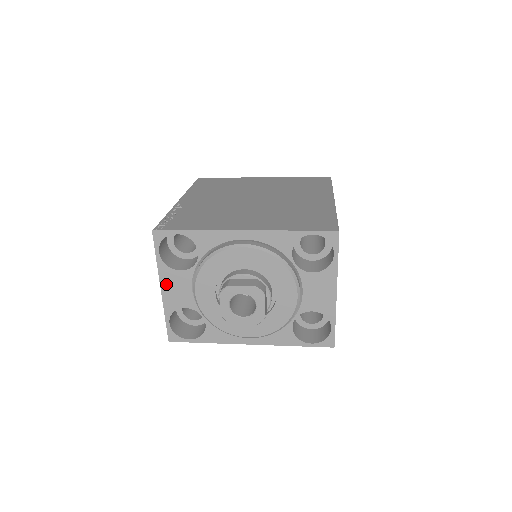
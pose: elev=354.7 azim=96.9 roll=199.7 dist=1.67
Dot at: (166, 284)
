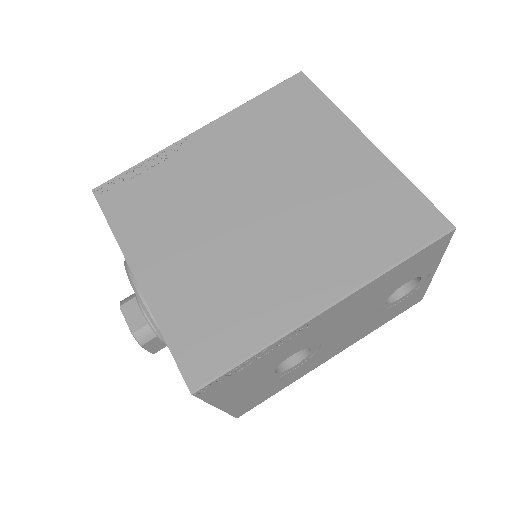
Dot at: occluded
